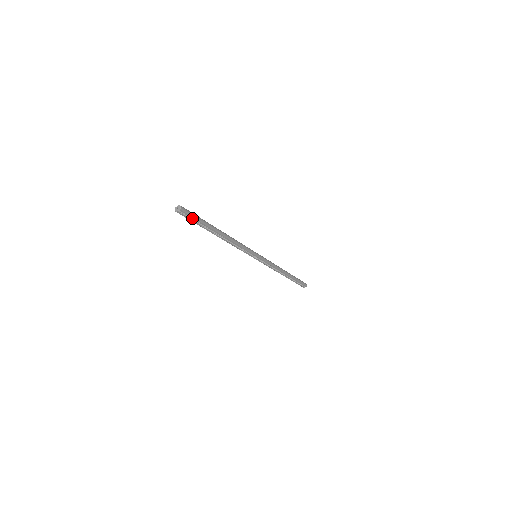
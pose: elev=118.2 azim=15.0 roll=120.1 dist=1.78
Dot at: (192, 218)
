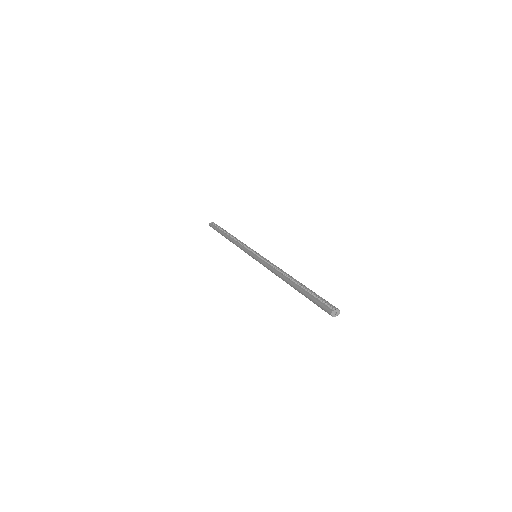
Dot at: occluded
